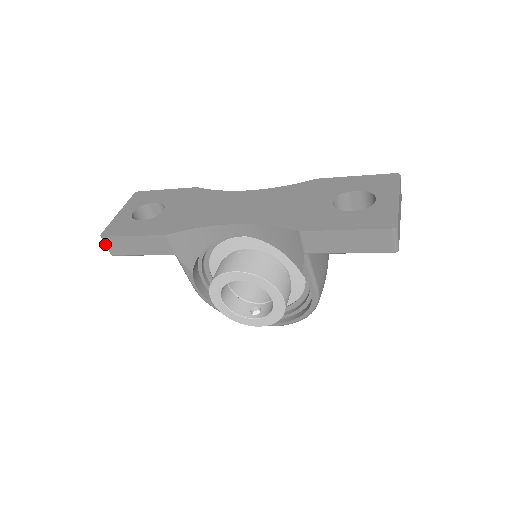
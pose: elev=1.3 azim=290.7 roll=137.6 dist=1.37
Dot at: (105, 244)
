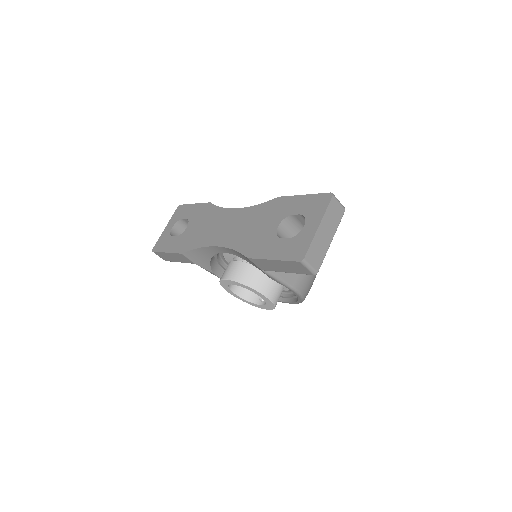
Dot at: occluded
